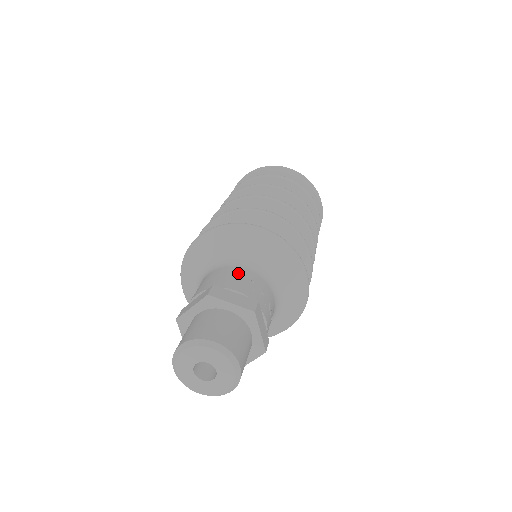
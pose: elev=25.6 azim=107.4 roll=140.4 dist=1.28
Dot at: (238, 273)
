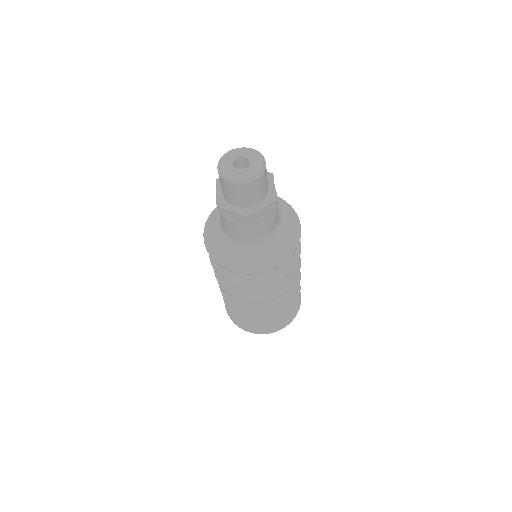
Dot at: occluded
